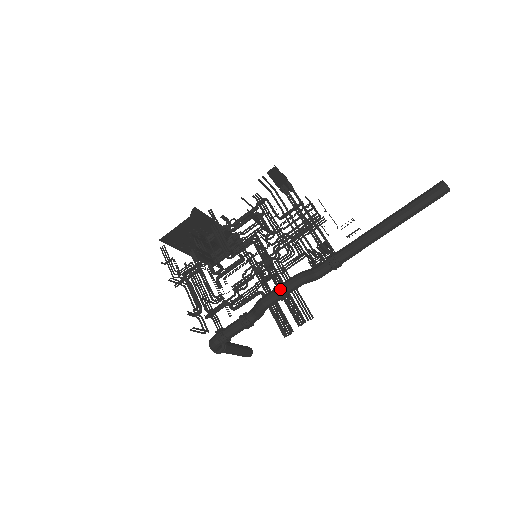
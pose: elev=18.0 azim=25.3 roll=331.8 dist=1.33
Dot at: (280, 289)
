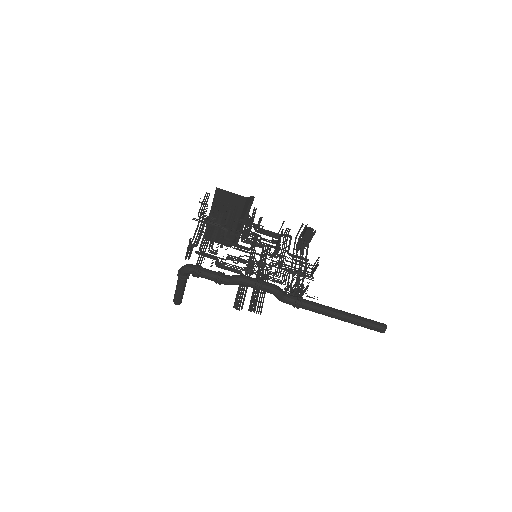
Dot at: (262, 282)
